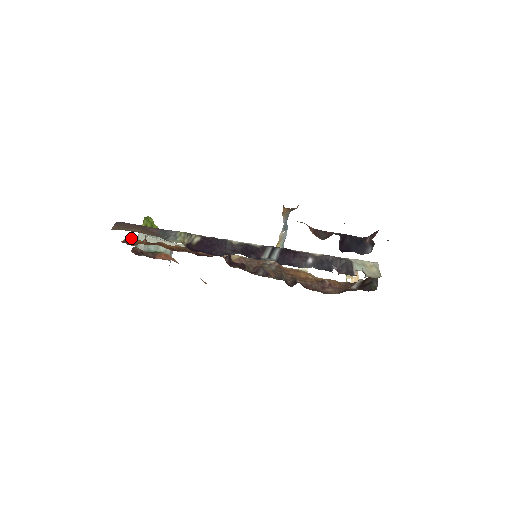
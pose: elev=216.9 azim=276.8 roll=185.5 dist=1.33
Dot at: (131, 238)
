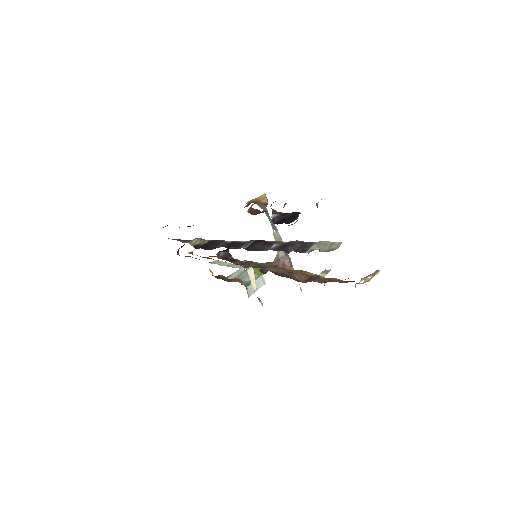
Dot at: occluded
